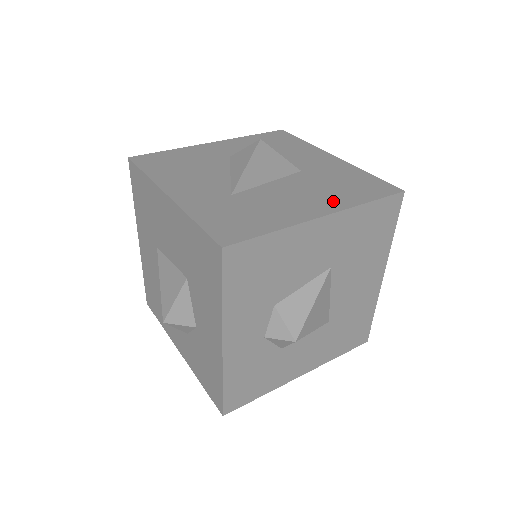
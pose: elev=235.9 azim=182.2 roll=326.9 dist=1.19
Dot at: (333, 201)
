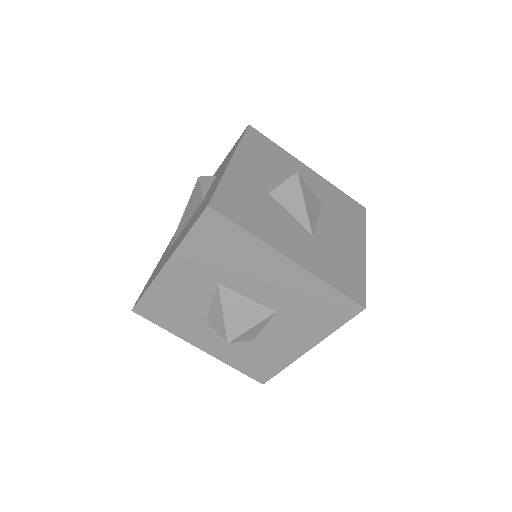
Dot at: (179, 242)
